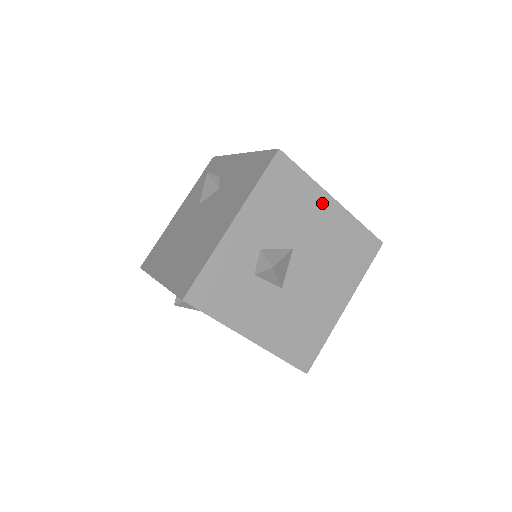
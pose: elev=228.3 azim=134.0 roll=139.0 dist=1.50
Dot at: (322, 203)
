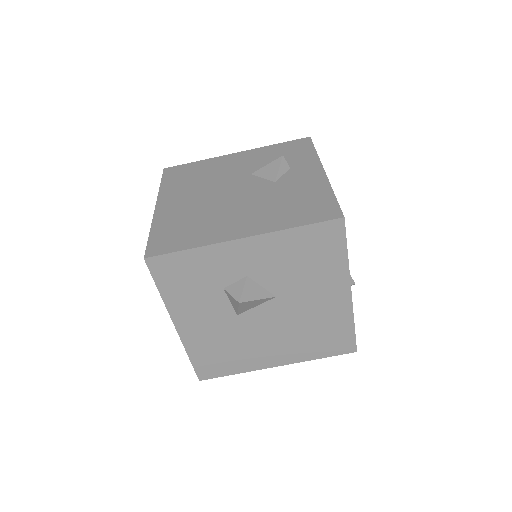
Dot at: (337, 286)
